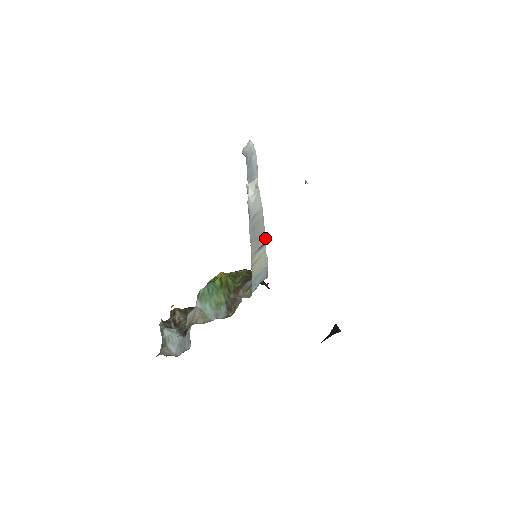
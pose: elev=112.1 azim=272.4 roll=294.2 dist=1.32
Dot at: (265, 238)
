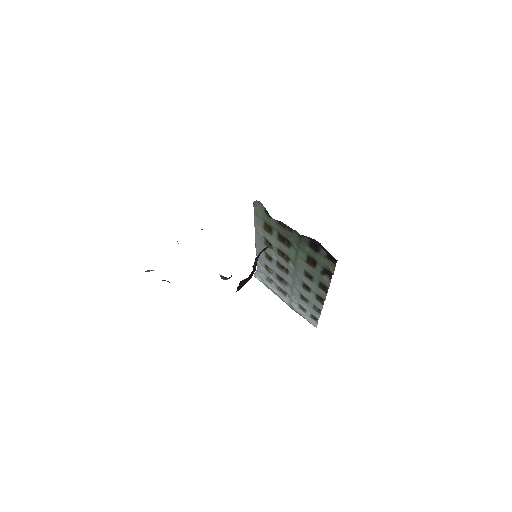
Dot at: occluded
